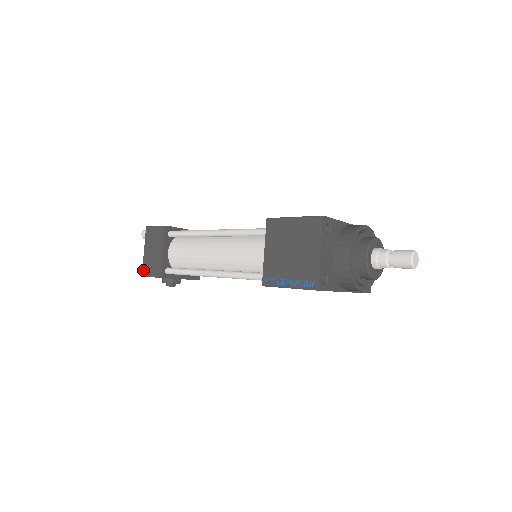
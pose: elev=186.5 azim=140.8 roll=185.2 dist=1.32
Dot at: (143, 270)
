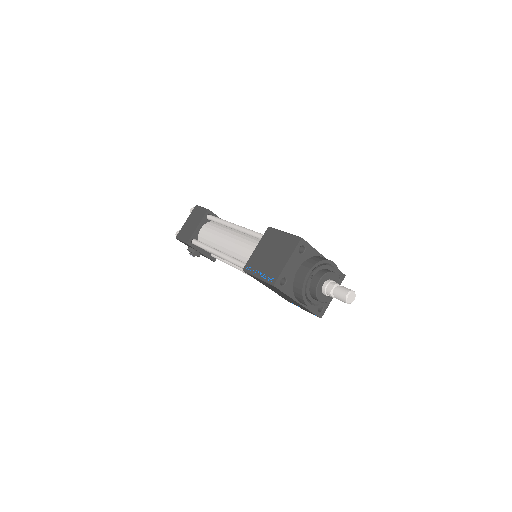
Dot at: (178, 234)
